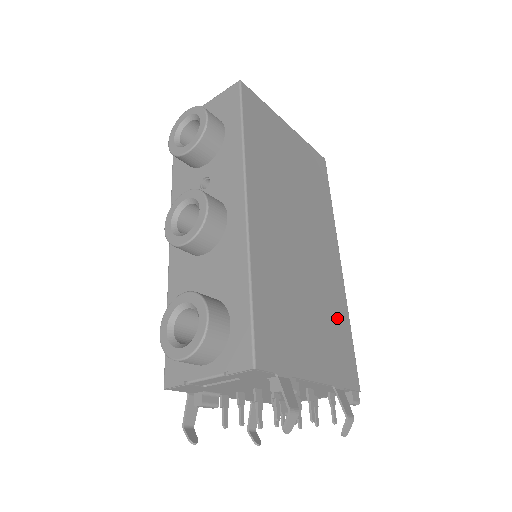
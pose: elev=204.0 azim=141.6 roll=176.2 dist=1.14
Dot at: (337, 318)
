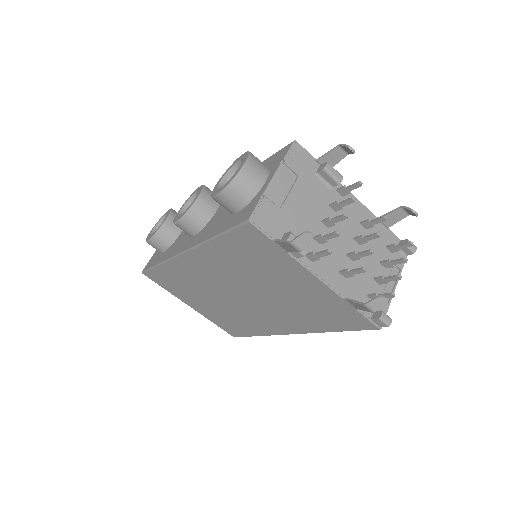
Dot at: occluded
